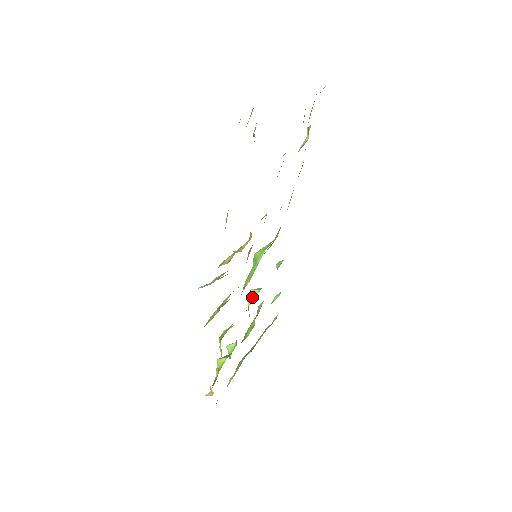
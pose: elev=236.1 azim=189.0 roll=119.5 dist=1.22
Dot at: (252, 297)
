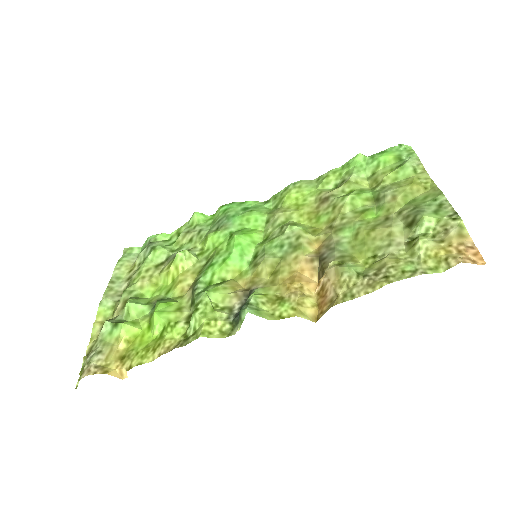
Dot at: (187, 263)
